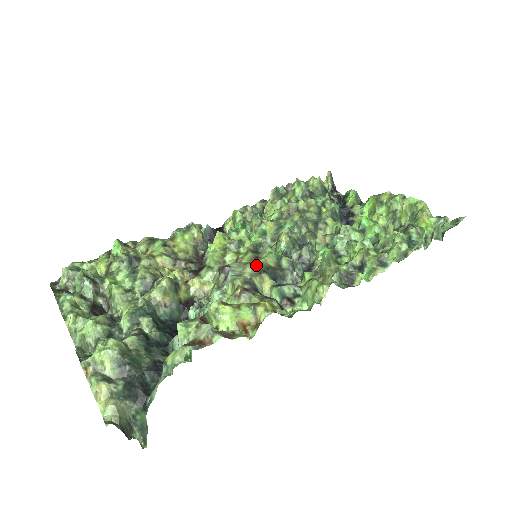
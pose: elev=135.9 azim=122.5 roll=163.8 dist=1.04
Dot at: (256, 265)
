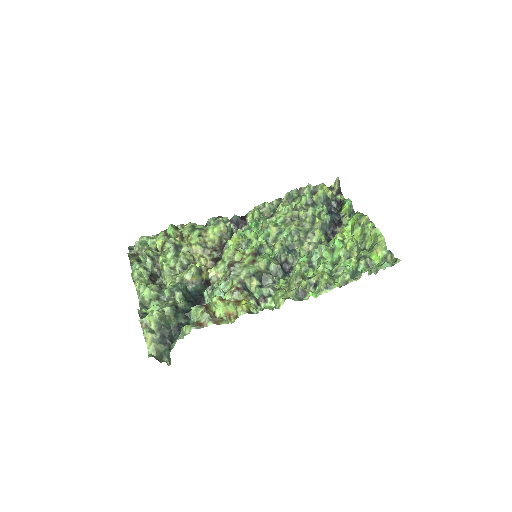
Dot at: (250, 270)
